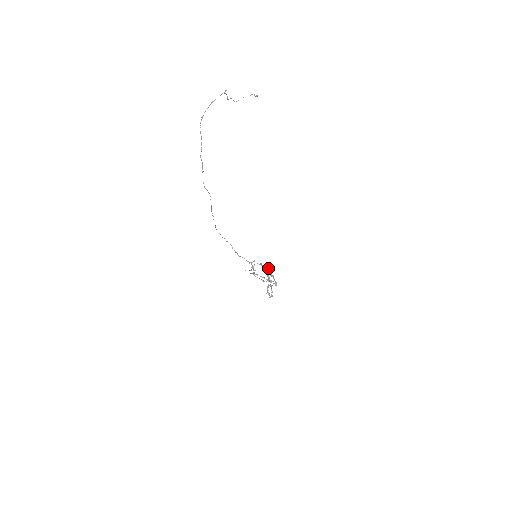
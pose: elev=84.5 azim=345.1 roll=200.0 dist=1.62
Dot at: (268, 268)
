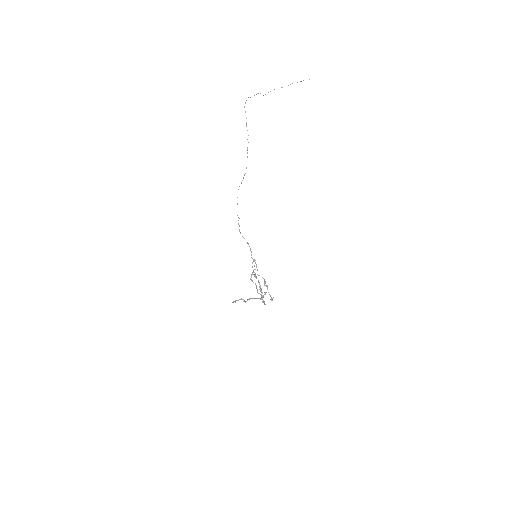
Dot at: (236, 300)
